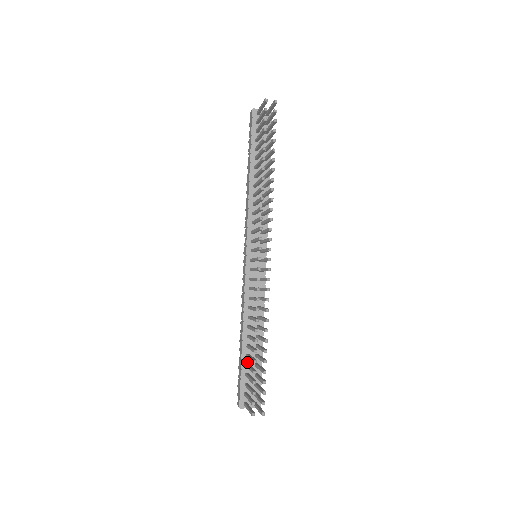
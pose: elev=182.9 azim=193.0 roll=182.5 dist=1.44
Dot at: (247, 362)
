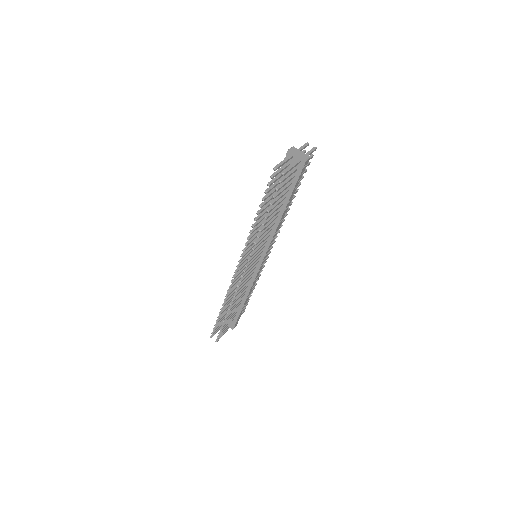
Dot at: occluded
